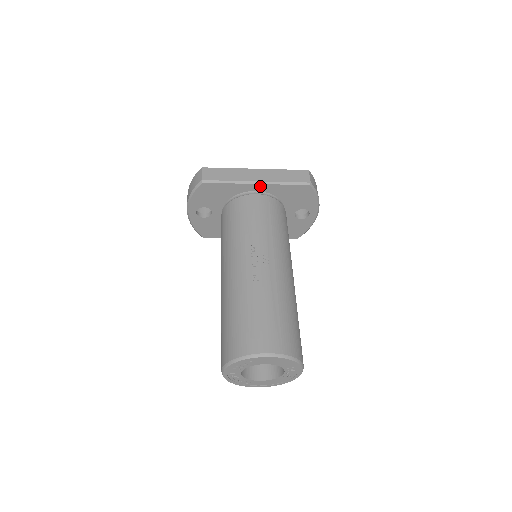
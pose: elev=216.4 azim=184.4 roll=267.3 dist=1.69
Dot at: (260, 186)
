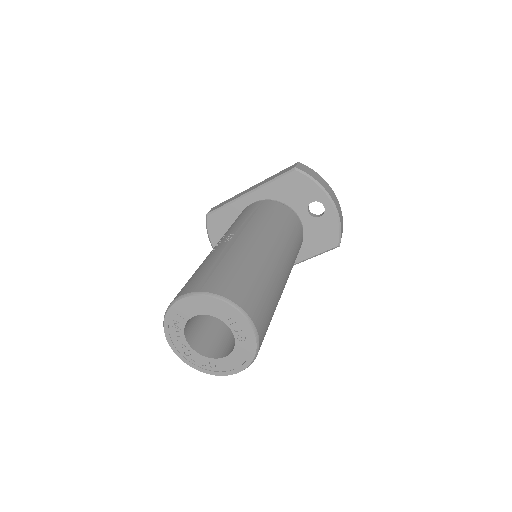
Dot at: (253, 195)
